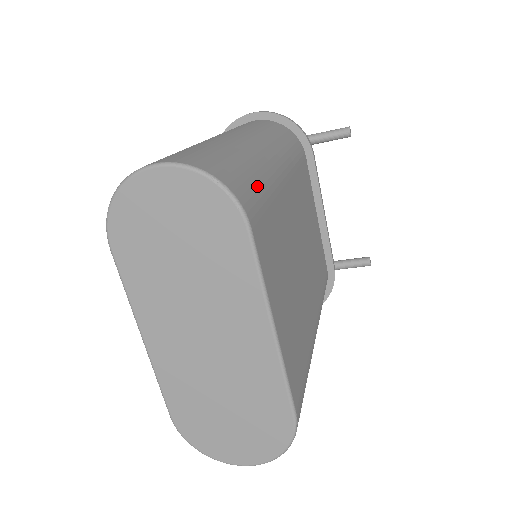
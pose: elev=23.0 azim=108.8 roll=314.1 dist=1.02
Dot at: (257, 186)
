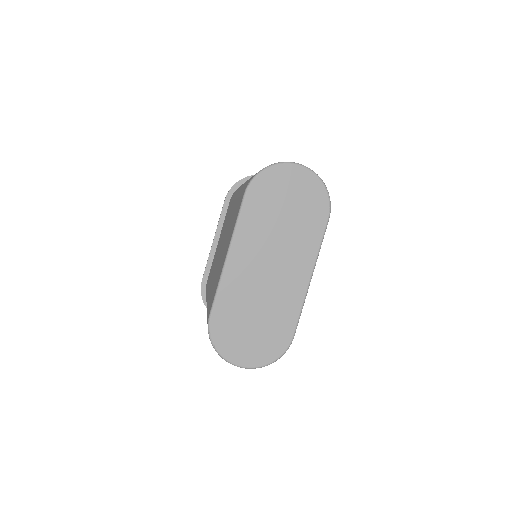
Dot at: occluded
